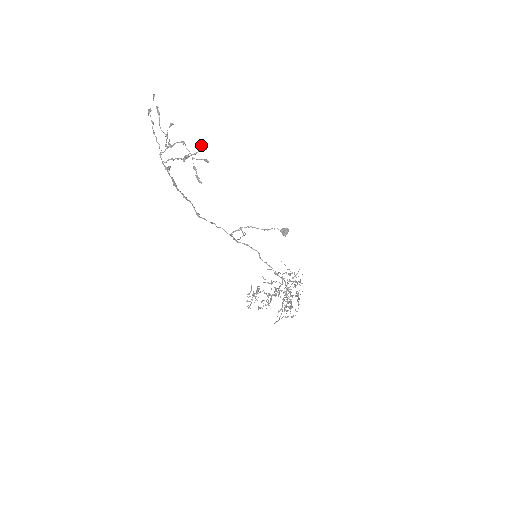
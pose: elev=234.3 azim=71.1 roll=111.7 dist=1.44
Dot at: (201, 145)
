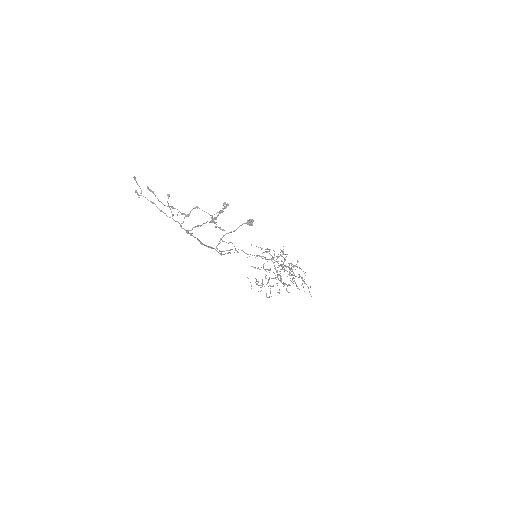
Dot at: (228, 205)
